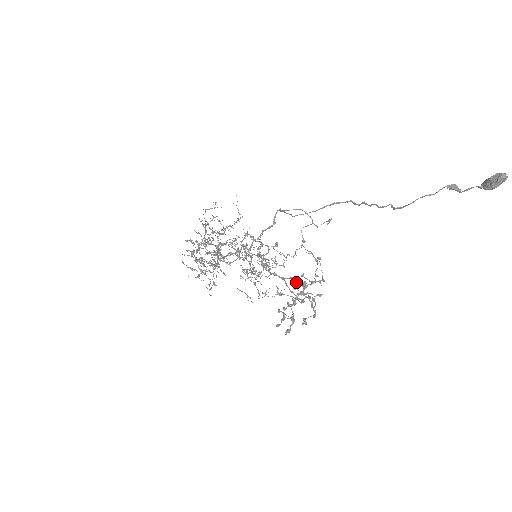
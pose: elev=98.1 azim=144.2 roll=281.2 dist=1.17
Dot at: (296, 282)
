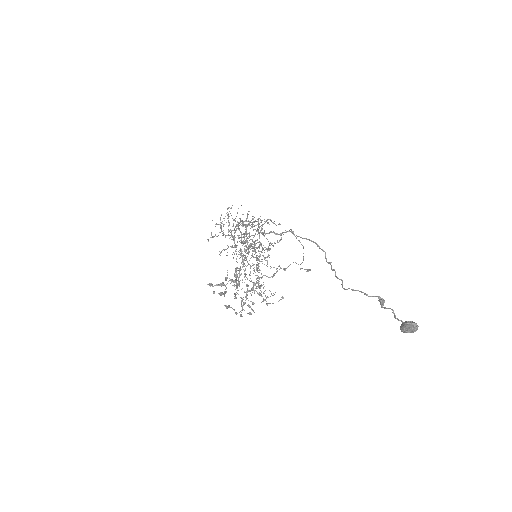
Dot at: (250, 273)
